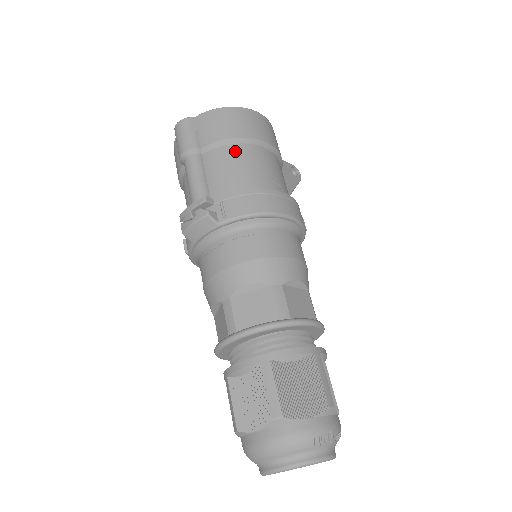
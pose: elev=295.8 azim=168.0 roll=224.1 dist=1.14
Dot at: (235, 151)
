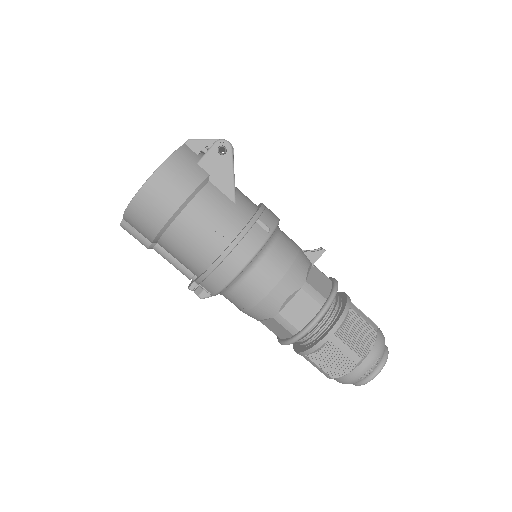
Dot at: (169, 240)
